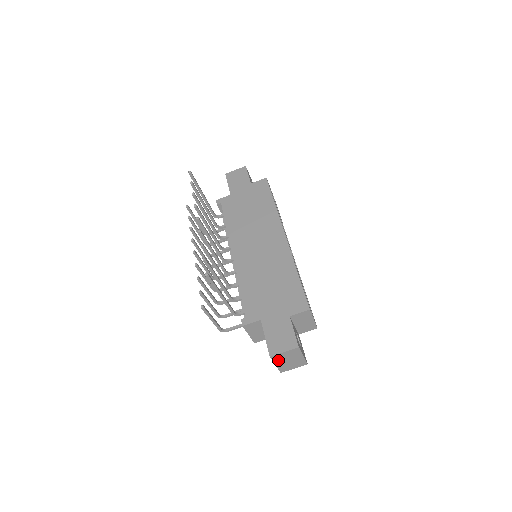
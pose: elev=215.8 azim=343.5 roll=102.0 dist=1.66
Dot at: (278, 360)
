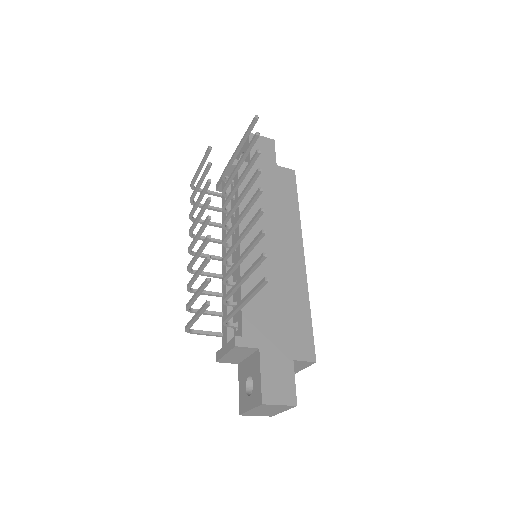
Dot at: (261, 408)
